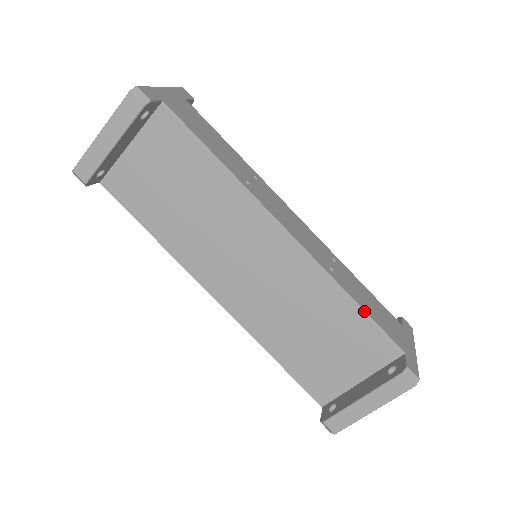
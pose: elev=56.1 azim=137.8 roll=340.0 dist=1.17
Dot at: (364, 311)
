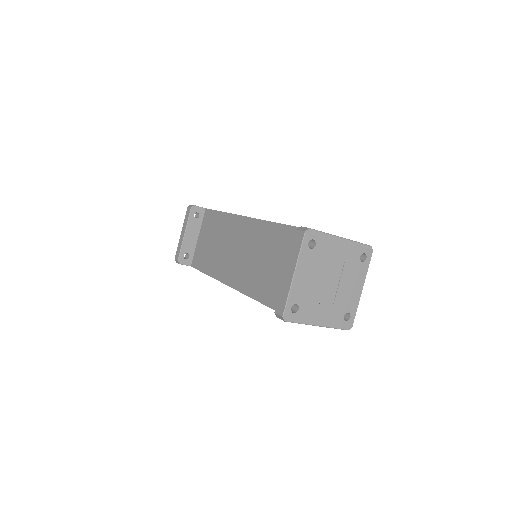
Dot at: (288, 225)
